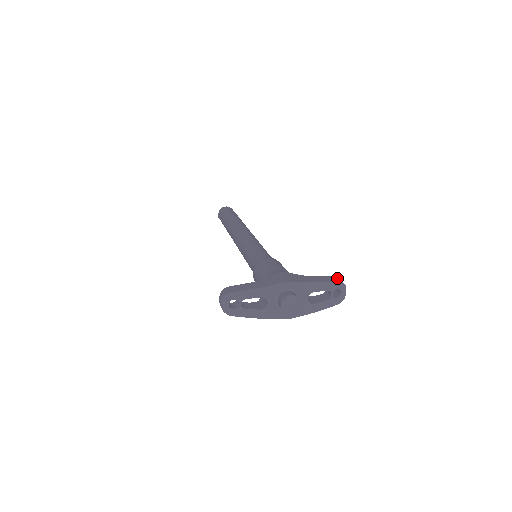
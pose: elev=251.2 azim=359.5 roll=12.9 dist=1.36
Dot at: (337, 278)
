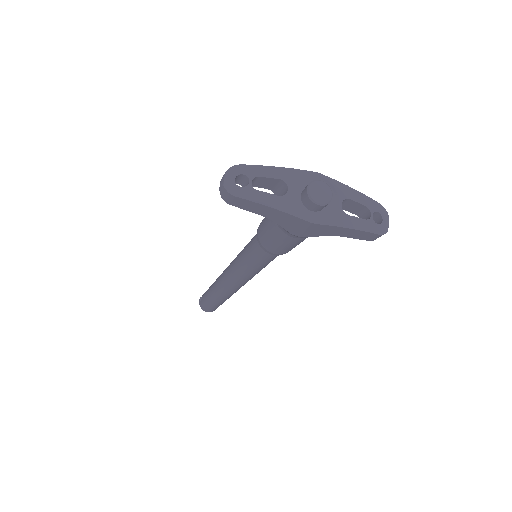
Dot at: occluded
